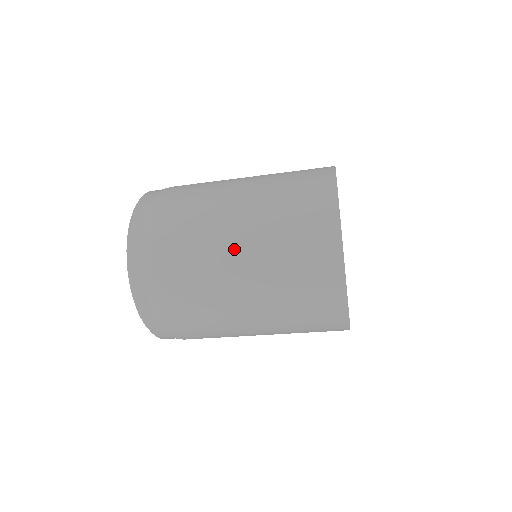
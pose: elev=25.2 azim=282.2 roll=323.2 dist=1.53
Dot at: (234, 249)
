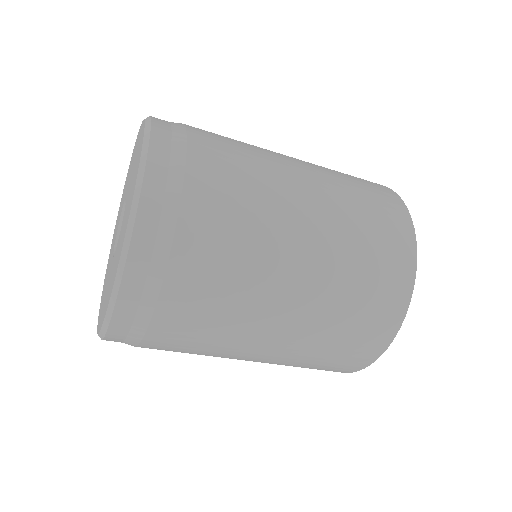
Dot at: (302, 220)
